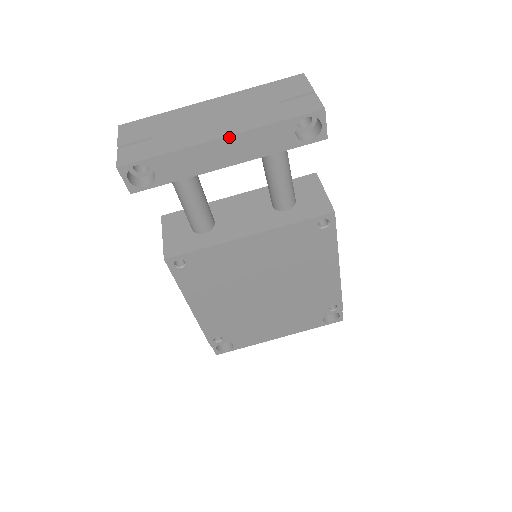
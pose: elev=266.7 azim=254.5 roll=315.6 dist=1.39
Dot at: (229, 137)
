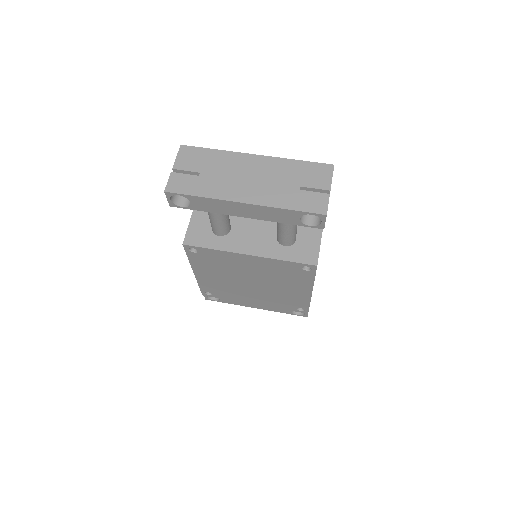
Dot at: (250, 204)
